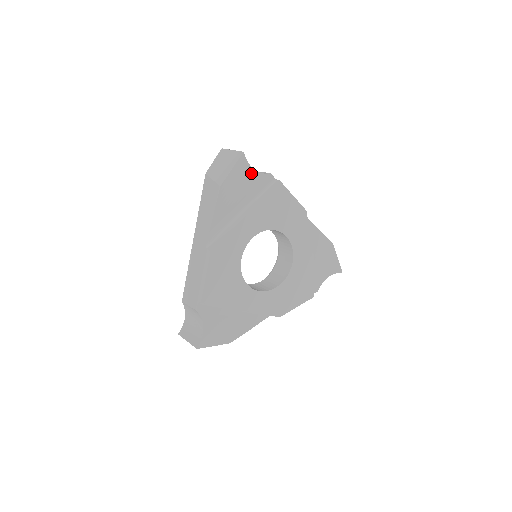
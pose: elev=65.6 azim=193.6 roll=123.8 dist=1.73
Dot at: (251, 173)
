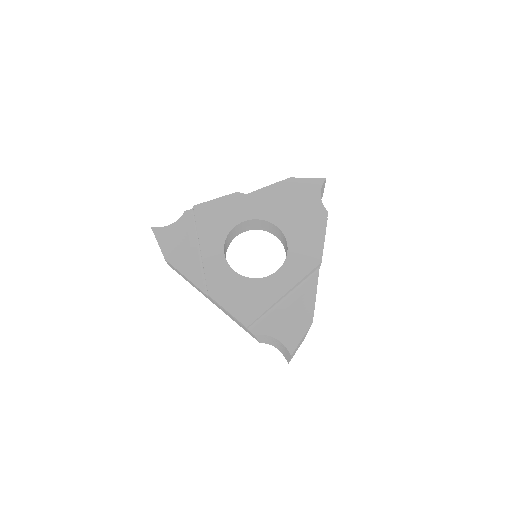
Dot at: (316, 195)
